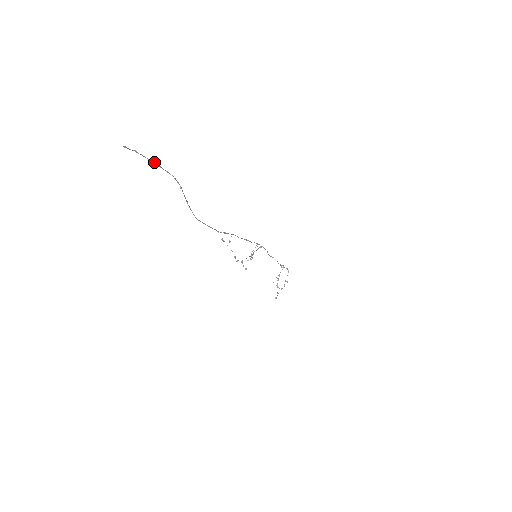
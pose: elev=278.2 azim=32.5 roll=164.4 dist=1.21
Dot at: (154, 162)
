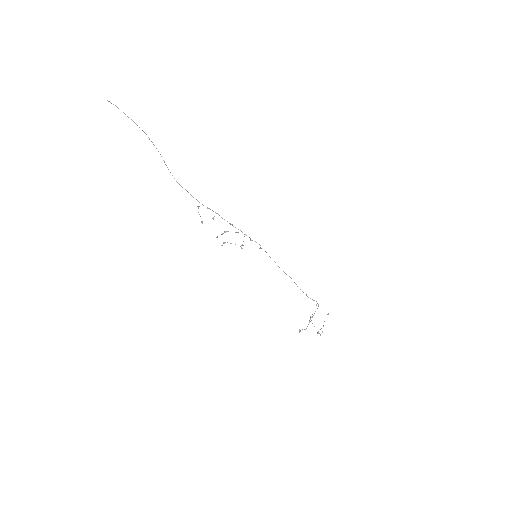
Dot at: occluded
